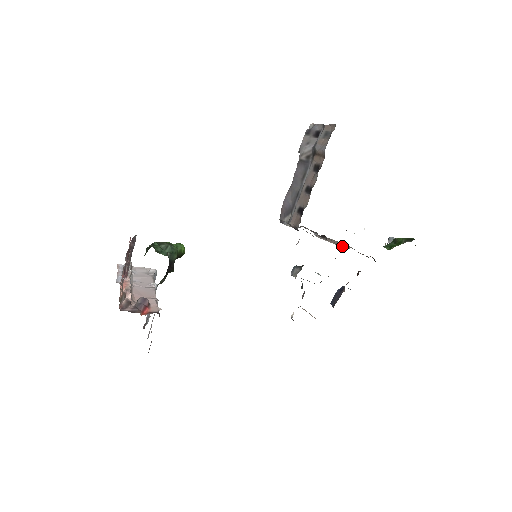
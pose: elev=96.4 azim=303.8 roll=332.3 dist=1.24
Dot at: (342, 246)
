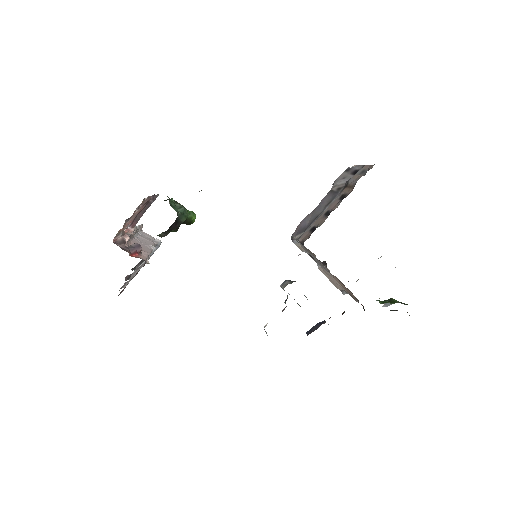
Dot at: (339, 288)
